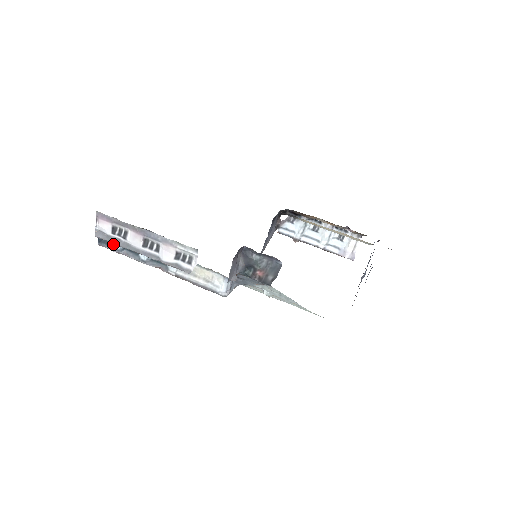
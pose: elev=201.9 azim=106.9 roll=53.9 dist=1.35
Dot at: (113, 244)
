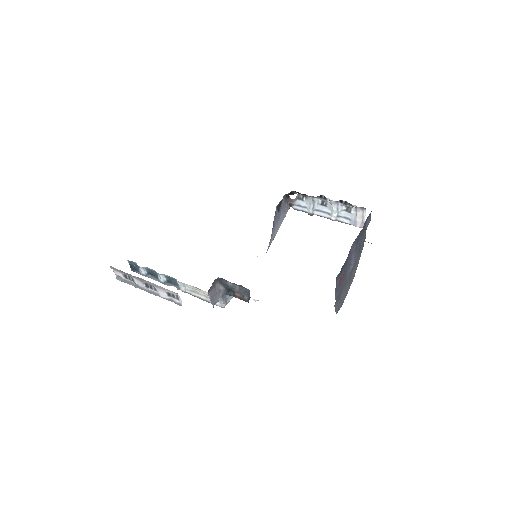
Dot at: (140, 271)
